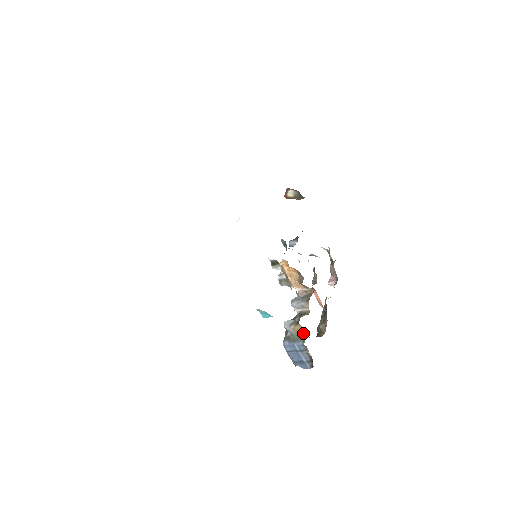
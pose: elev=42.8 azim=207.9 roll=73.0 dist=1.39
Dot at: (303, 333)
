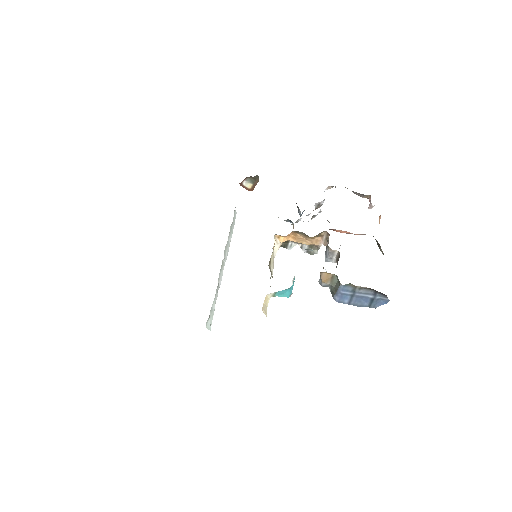
Dot at: (335, 276)
